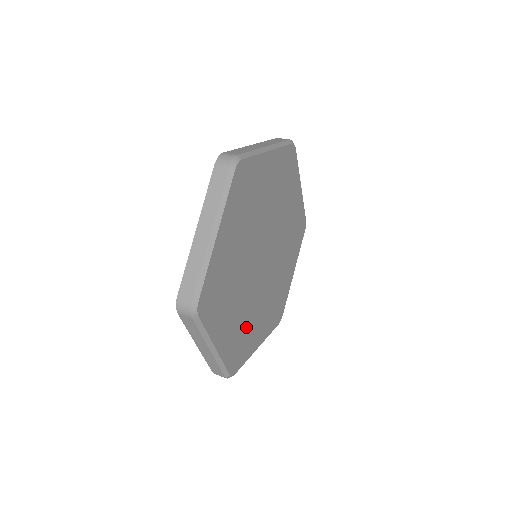
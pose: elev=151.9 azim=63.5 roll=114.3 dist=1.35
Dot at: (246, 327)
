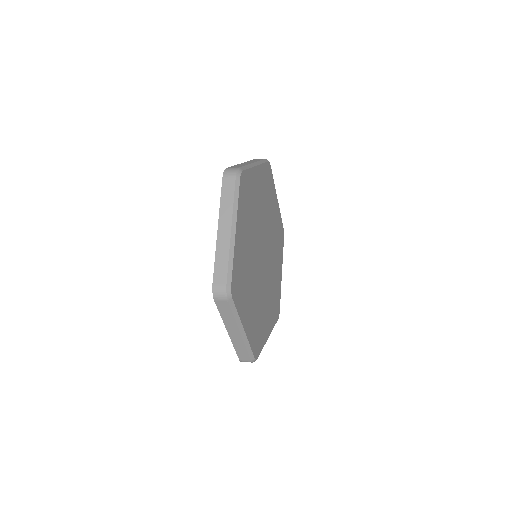
Dot at: (259, 316)
